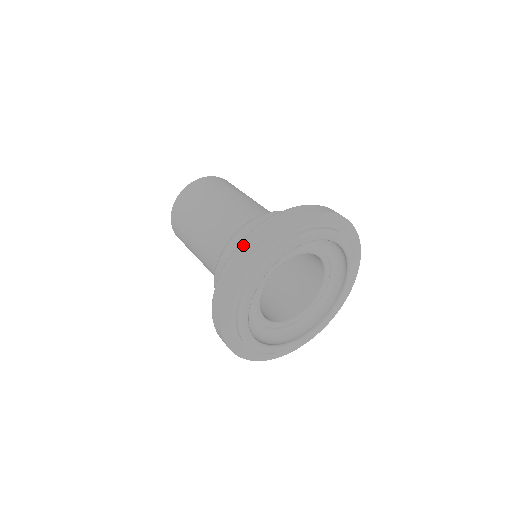
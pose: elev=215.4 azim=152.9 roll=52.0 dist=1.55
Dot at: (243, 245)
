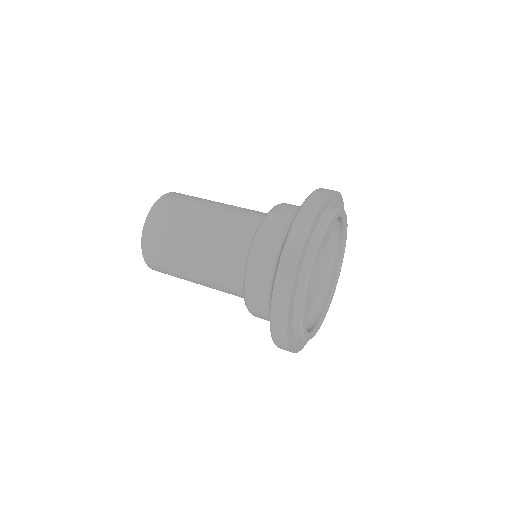
Dot at: (324, 189)
